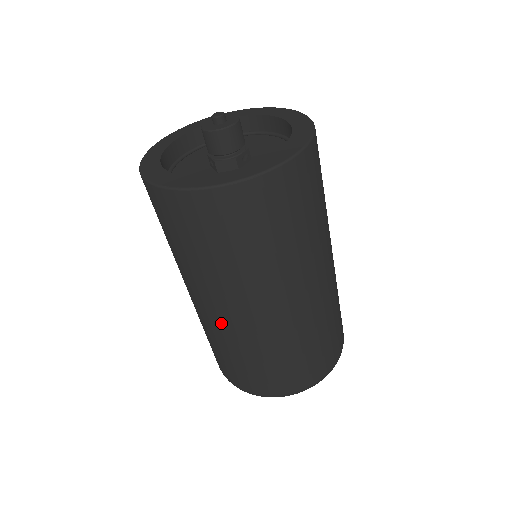
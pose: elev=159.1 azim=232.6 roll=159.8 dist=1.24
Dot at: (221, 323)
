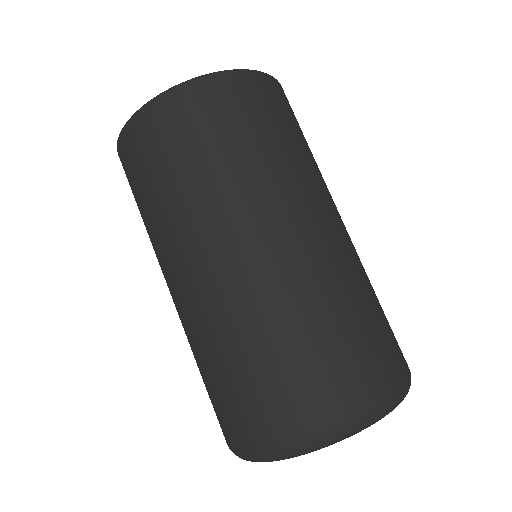
Dot at: (178, 312)
